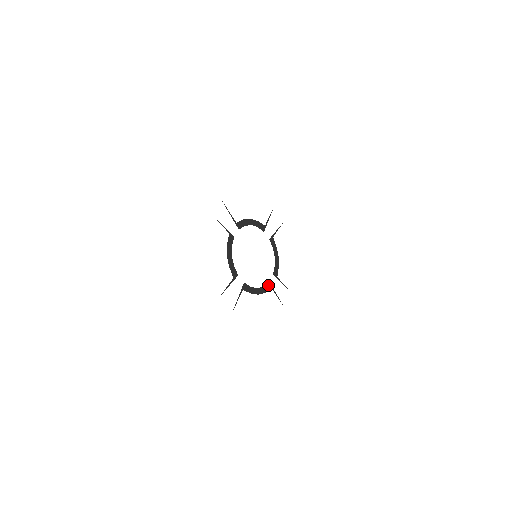
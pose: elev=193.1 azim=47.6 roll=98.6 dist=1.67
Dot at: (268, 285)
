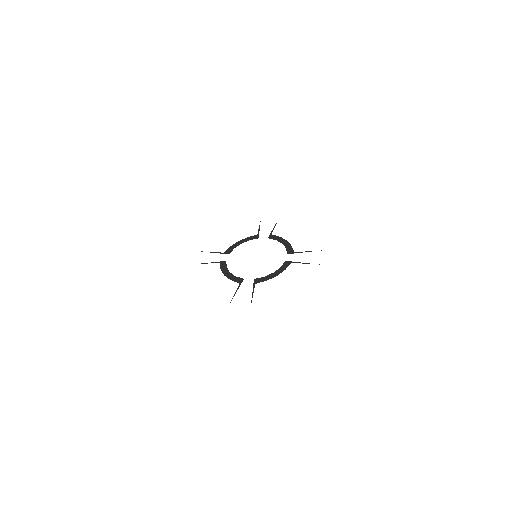
Dot at: (286, 264)
